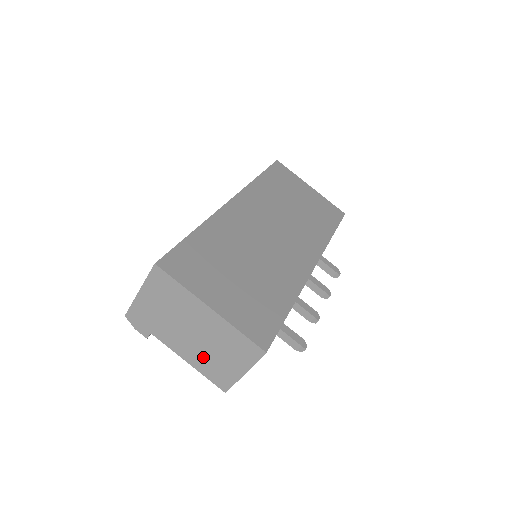
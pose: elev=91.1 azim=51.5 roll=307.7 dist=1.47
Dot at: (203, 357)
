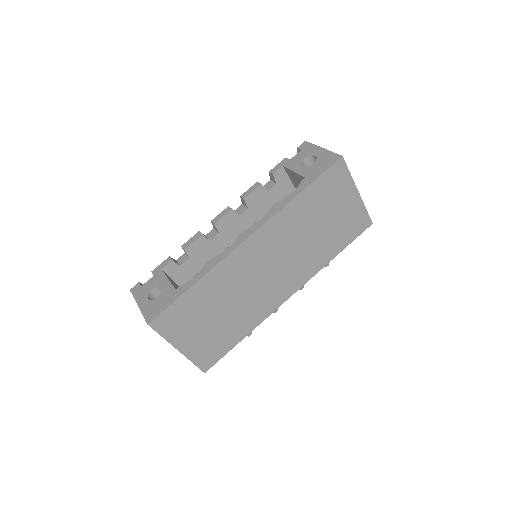
Dot at: occluded
